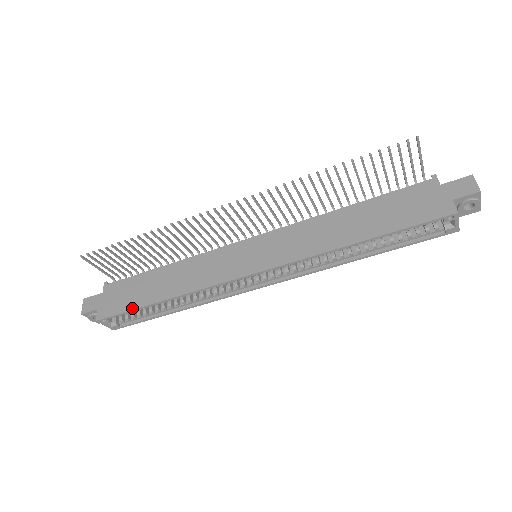
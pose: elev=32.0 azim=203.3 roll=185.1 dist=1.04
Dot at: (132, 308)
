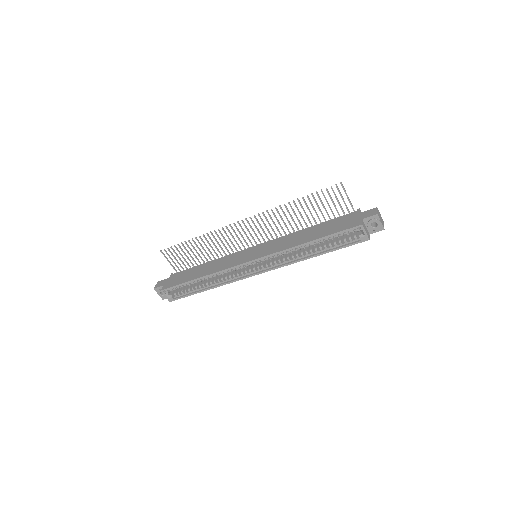
Dot at: (181, 283)
